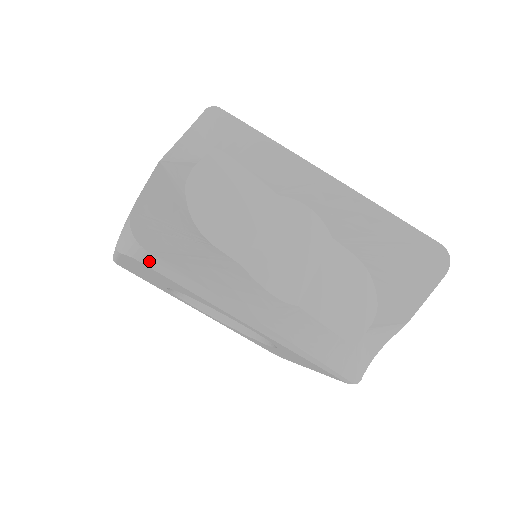
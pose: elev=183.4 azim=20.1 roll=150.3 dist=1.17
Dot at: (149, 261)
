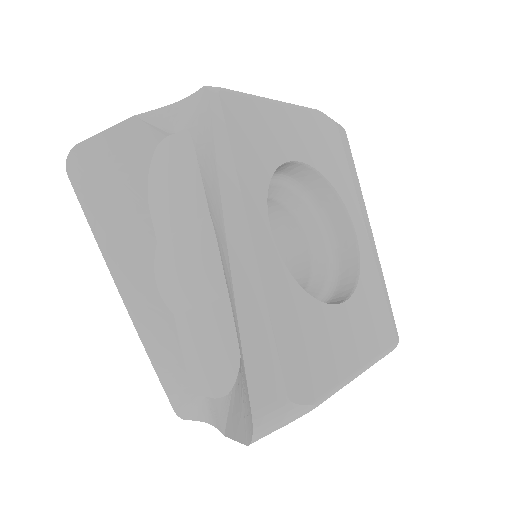
Dot at: occluded
